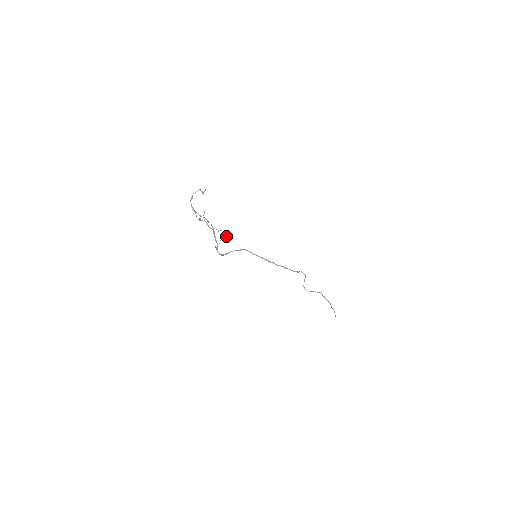
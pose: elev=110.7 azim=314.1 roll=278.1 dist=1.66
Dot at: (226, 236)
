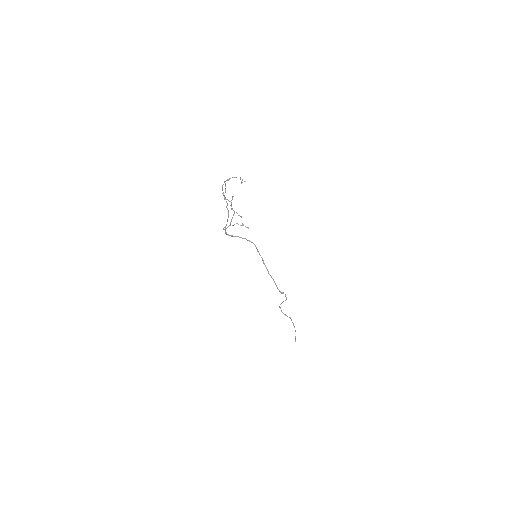
Dot at: occluded
